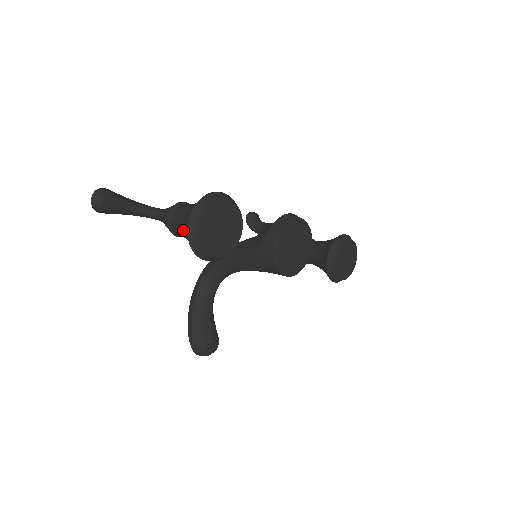
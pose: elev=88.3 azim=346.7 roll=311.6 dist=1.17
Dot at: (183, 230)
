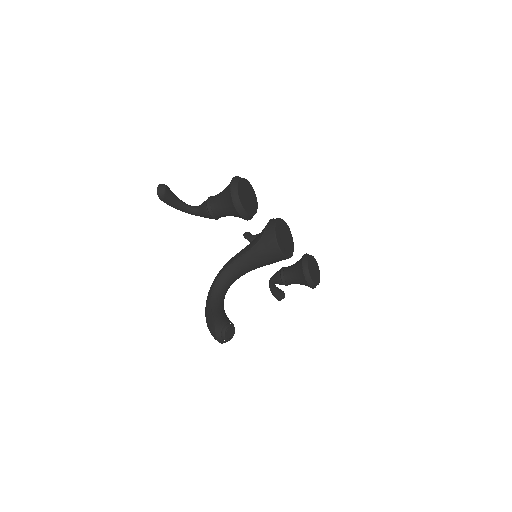
Dot at: (222, 200)
